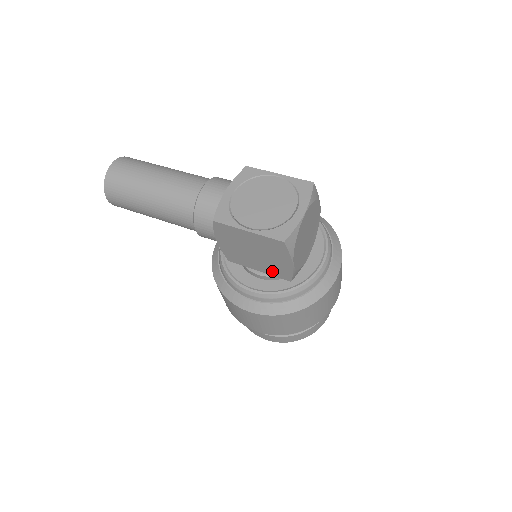
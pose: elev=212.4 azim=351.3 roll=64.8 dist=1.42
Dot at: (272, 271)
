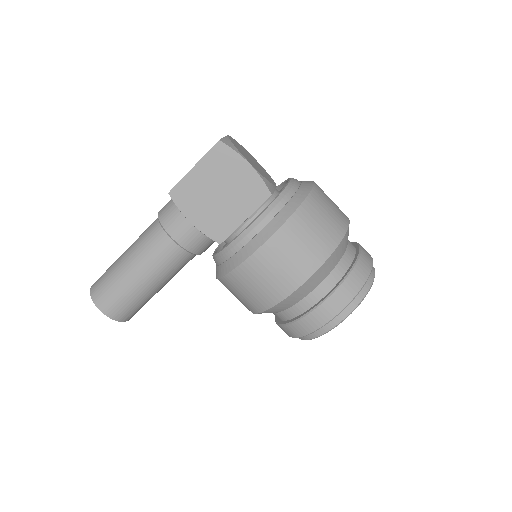
Dot at: (250, 202)
